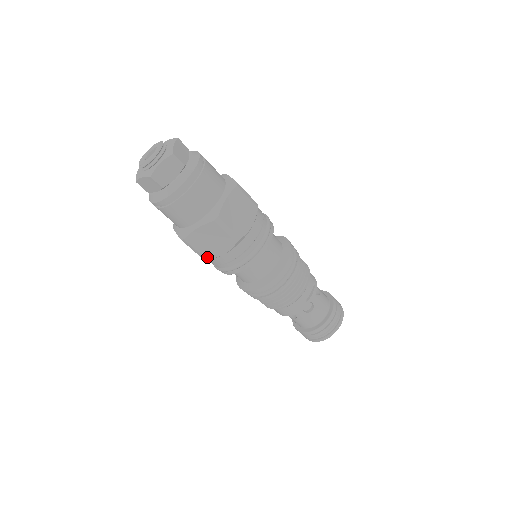
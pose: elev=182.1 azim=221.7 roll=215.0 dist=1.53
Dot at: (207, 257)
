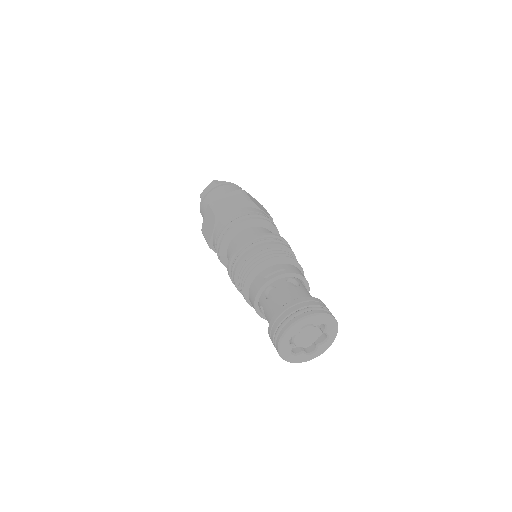
Dot at: (208, 242)
